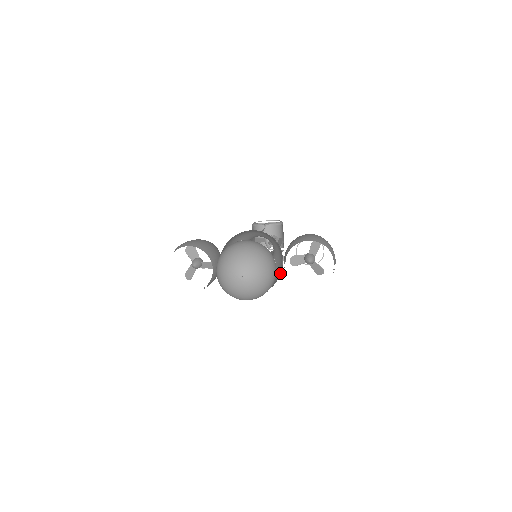
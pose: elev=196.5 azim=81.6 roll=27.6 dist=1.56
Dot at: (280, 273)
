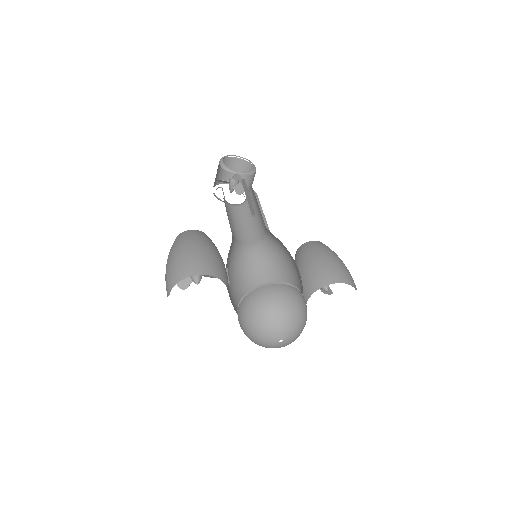
Dot at: occluded
